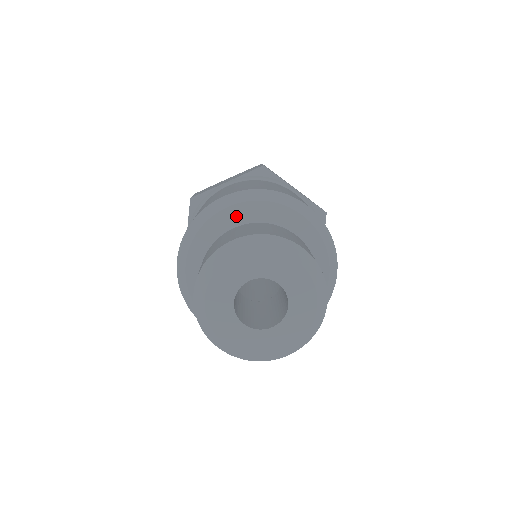
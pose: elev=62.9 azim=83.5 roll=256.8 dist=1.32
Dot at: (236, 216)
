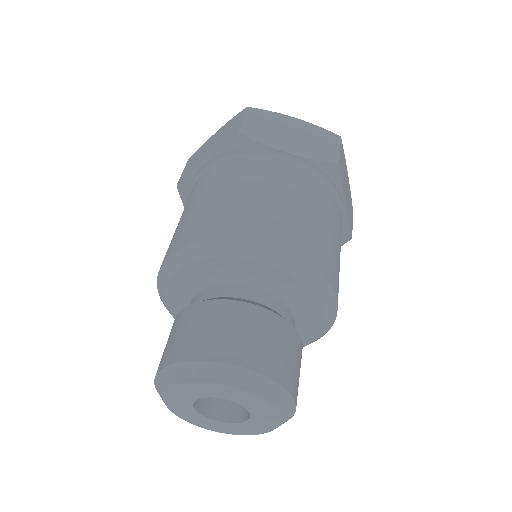
Dot at: (265, 273)
